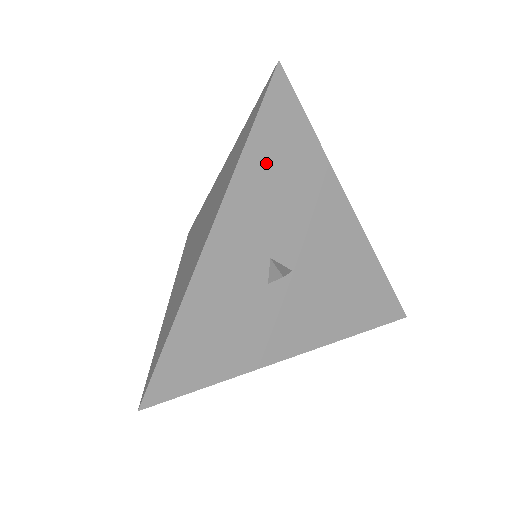
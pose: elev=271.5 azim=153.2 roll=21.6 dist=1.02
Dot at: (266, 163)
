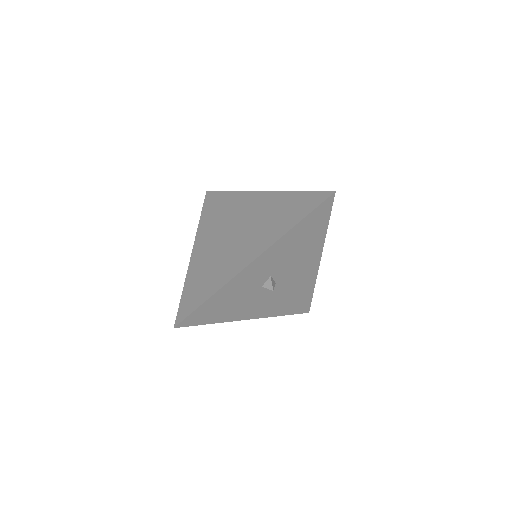
Dot at: (298, 235)
